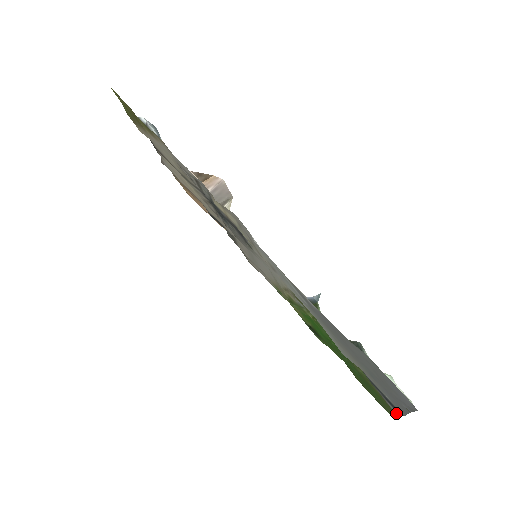
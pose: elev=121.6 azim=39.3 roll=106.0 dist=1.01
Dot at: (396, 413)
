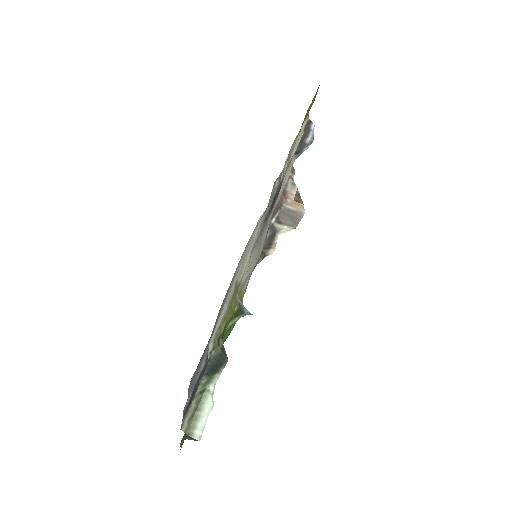
Dot at: (183, 421)
